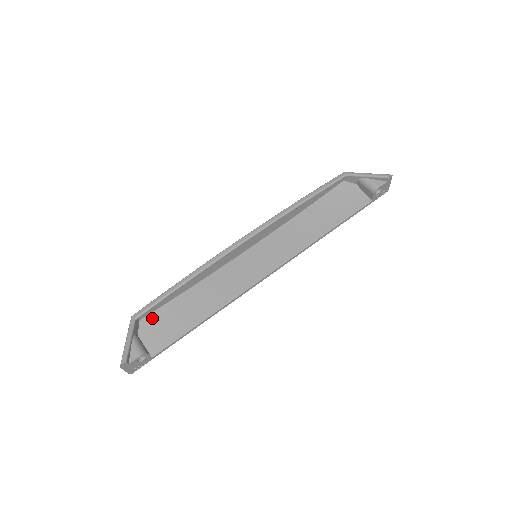
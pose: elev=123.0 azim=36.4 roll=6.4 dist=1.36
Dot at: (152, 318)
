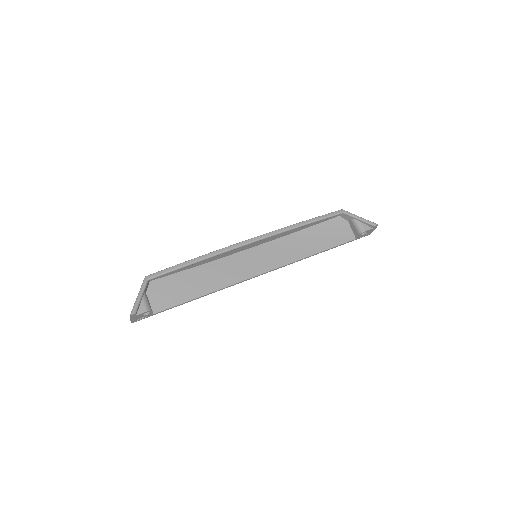
Dot at: (160, 282)
